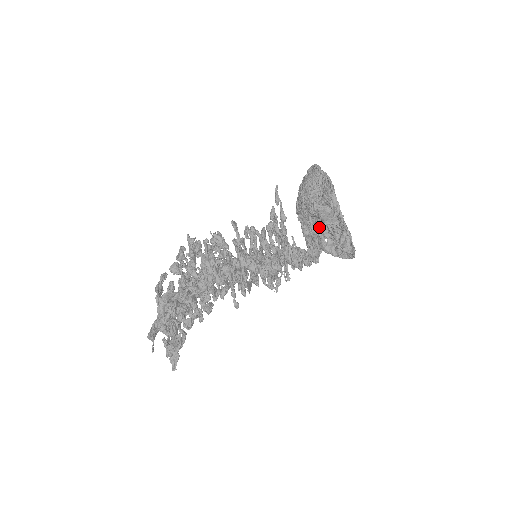
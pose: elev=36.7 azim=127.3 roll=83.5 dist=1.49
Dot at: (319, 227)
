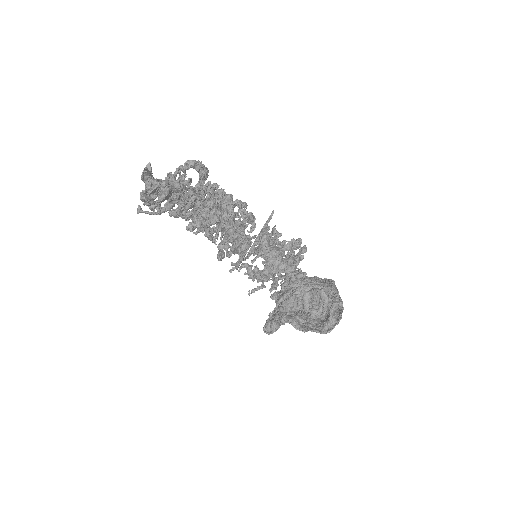
Dot at: occluded
